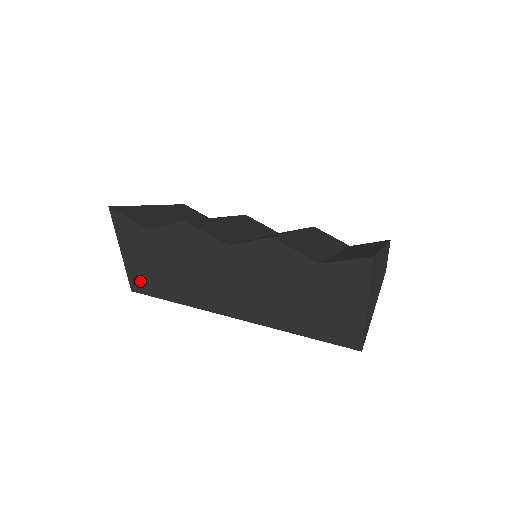
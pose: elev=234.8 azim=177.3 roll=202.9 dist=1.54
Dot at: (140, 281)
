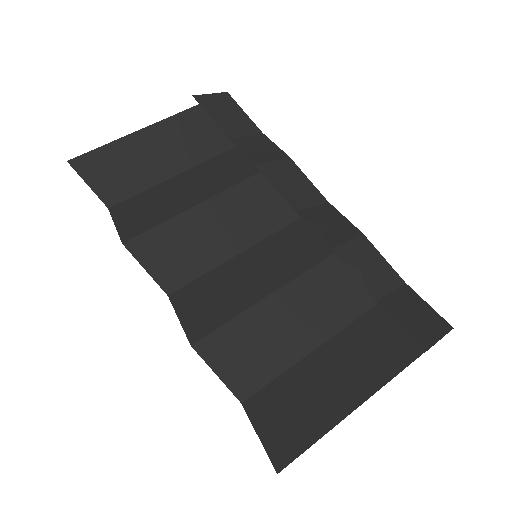
Dot at: occluded
